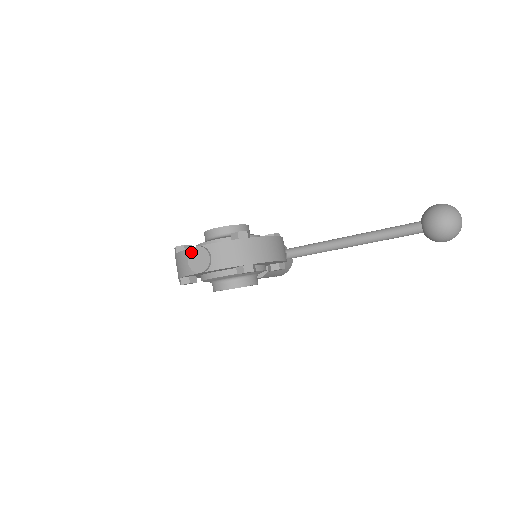
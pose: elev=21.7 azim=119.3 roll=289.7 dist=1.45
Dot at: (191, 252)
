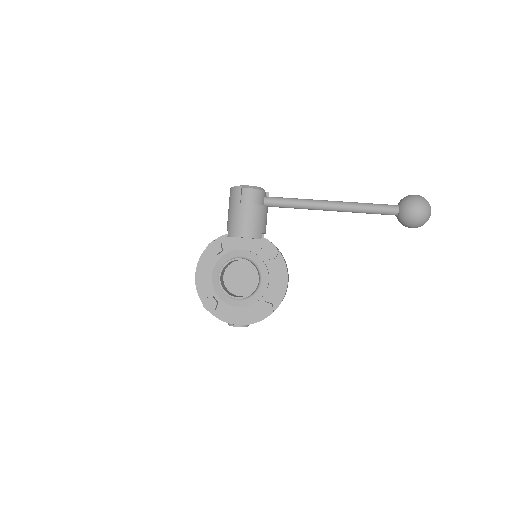
Dot at: occluded
